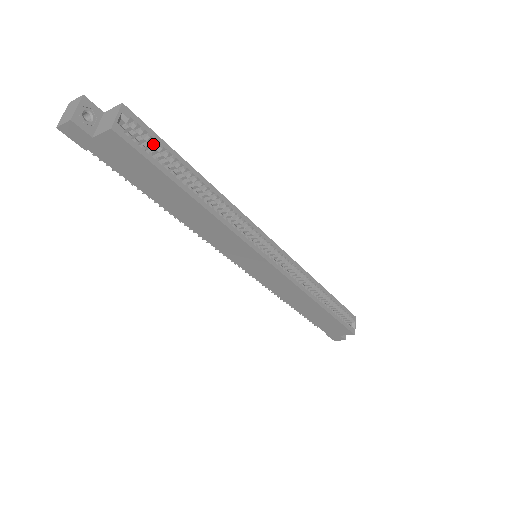
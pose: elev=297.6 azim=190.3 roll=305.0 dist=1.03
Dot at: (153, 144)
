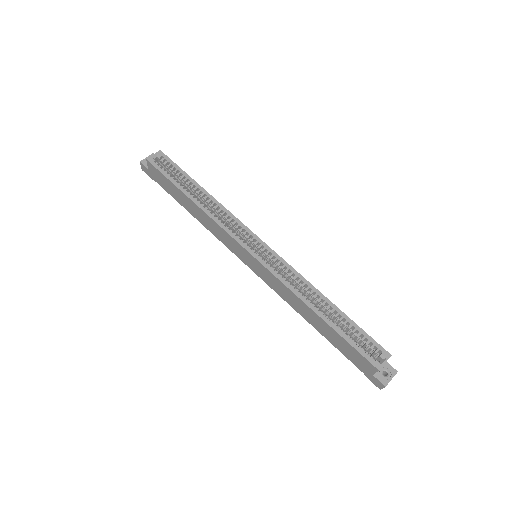
Dot at: (172, 169)
